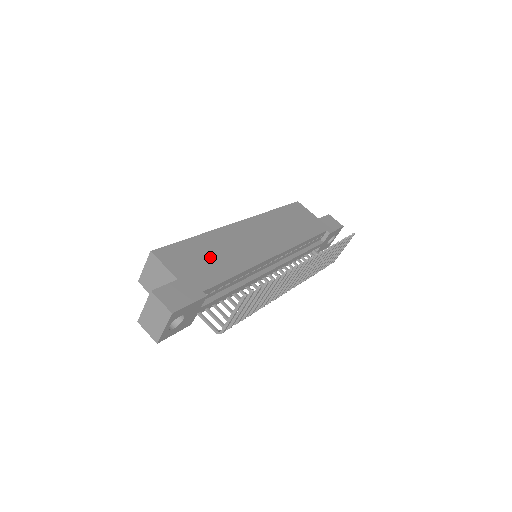
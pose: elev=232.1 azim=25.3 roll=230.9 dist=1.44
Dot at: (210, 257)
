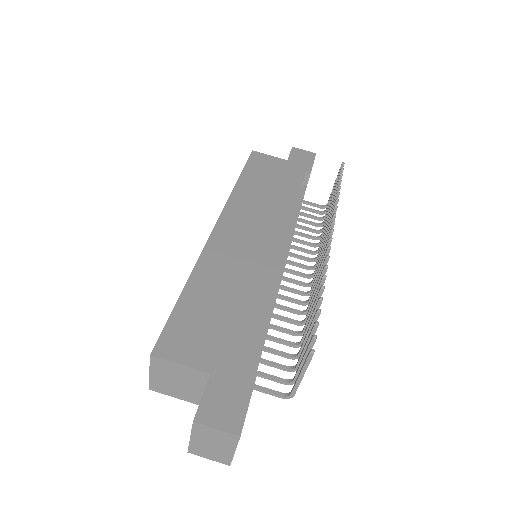
Dot at: (221, 307)
